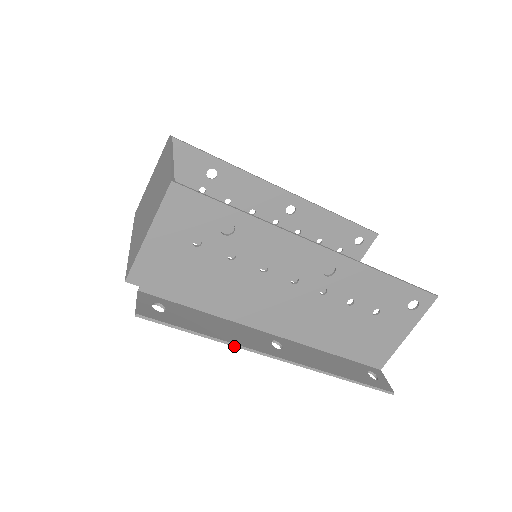
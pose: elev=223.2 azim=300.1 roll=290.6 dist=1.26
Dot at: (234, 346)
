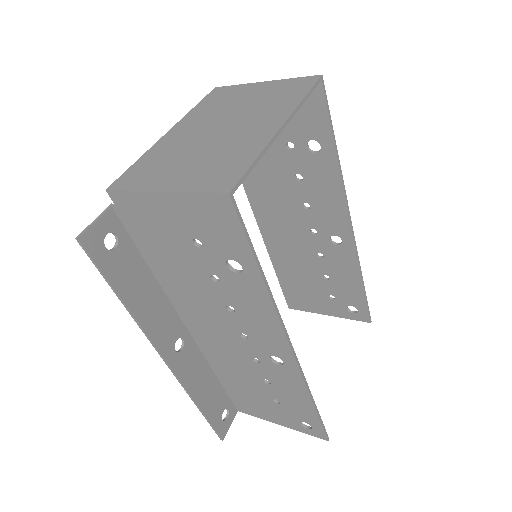
Dot at: (139, 326)
